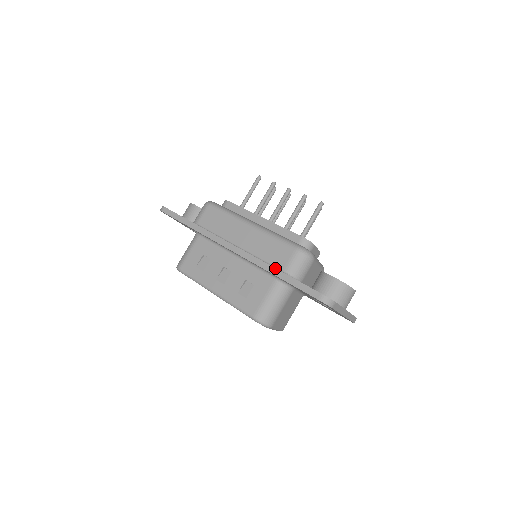
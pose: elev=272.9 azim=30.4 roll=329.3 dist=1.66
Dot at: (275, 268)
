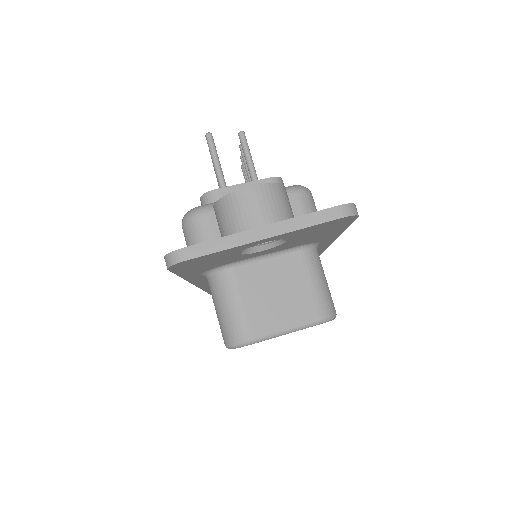
Dot at: occluded
